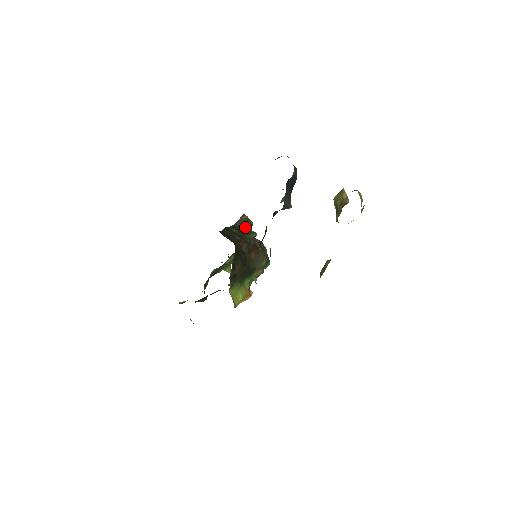
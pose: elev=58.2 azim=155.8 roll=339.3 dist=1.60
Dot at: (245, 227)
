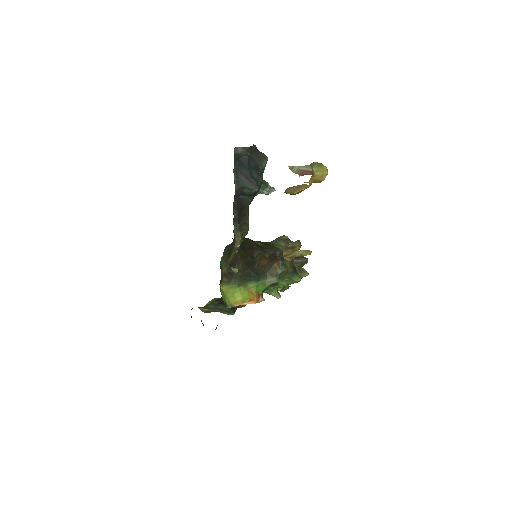
Dot at: (282, 246)
